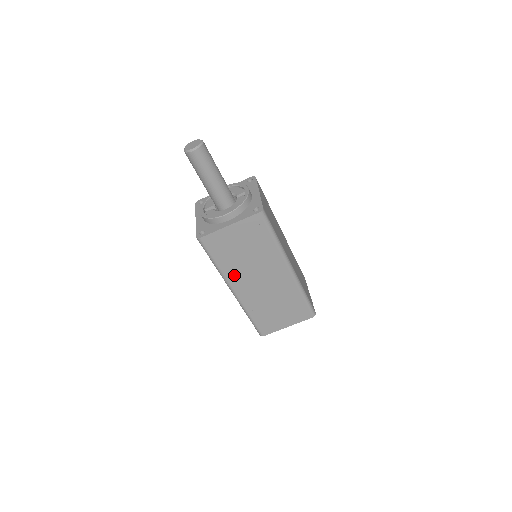
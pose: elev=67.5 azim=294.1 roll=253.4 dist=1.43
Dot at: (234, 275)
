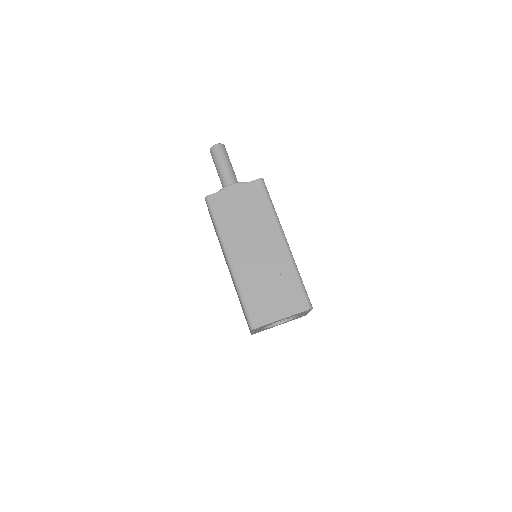
Dot at: (232, 239)
